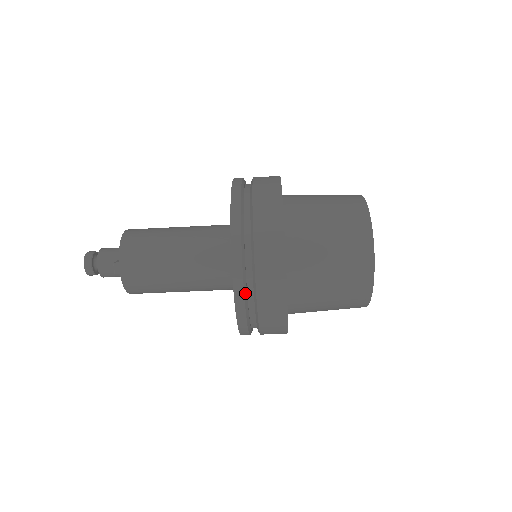
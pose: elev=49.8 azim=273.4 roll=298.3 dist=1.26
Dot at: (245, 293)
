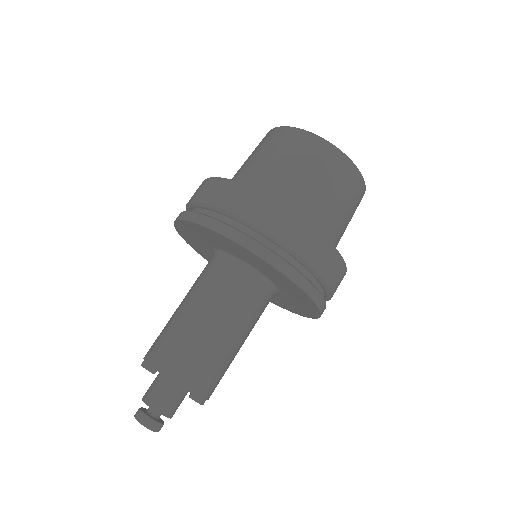
Dot at: occluded
